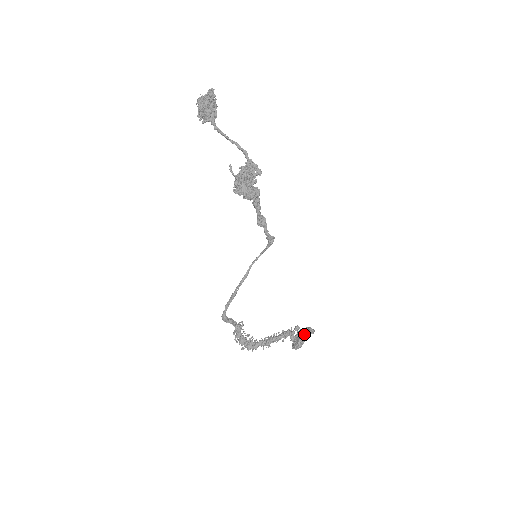
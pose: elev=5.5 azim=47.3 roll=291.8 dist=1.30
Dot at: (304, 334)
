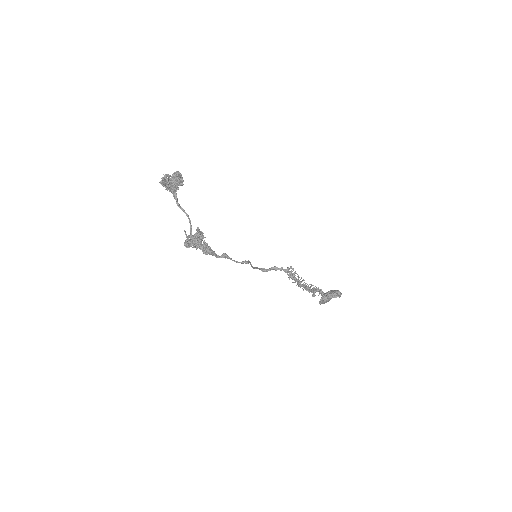
Dot at: (323, 299)
